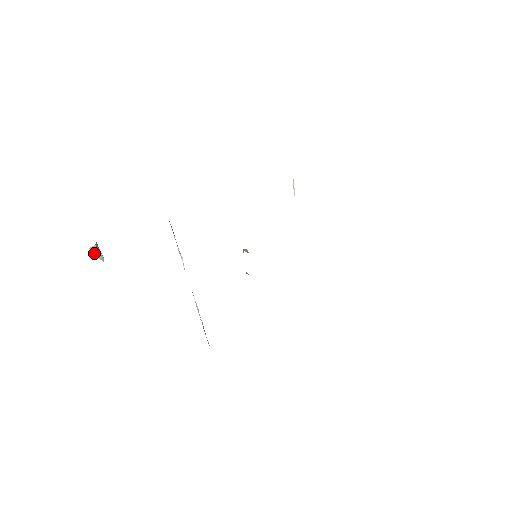
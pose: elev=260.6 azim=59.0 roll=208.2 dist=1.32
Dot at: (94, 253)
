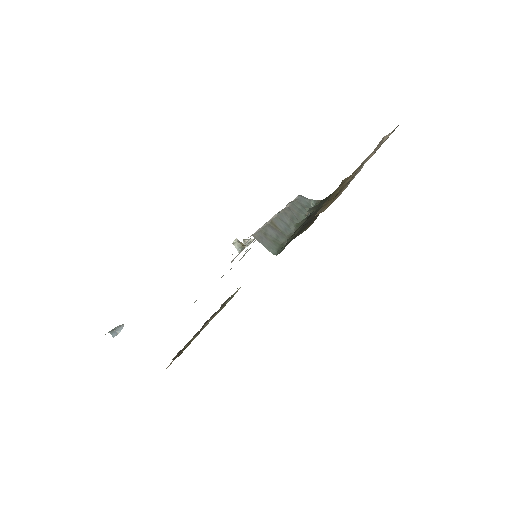
Dot at: (116, 335)
